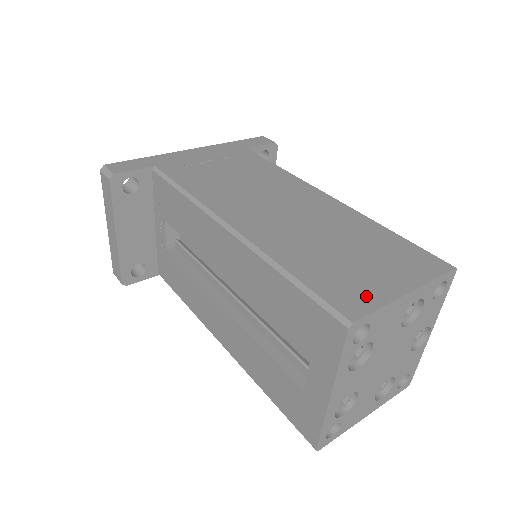
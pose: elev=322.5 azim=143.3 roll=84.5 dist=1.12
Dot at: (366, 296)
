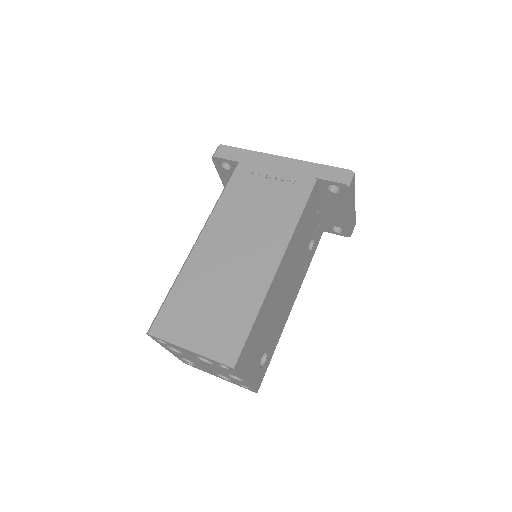
Dot at: (171, 331)
